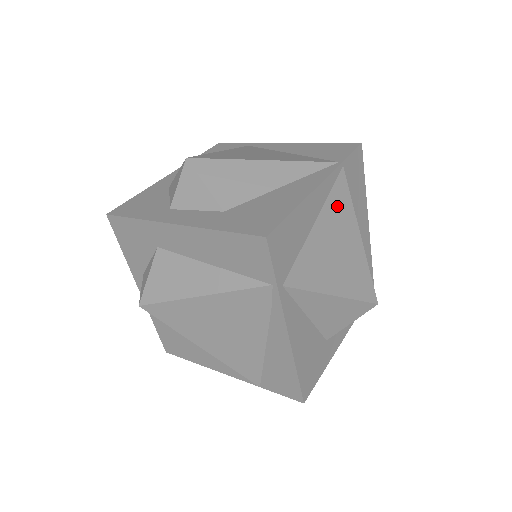
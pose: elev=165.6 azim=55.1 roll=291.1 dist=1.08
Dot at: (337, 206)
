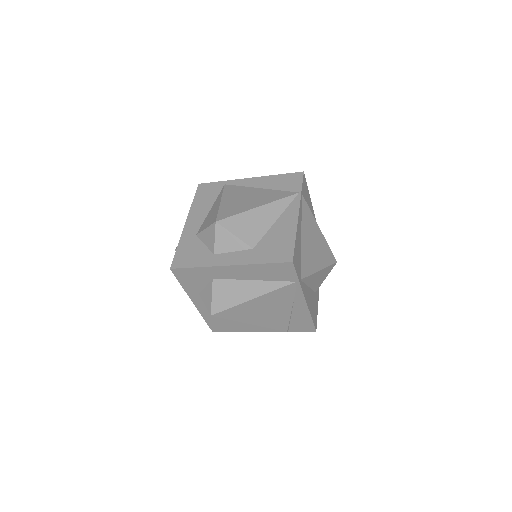
Dot at: (306, 219)
